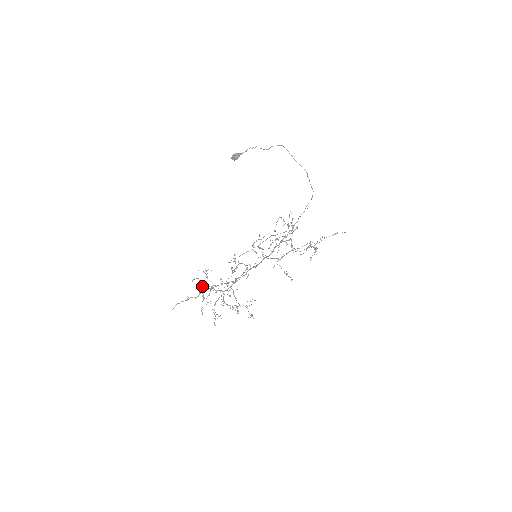
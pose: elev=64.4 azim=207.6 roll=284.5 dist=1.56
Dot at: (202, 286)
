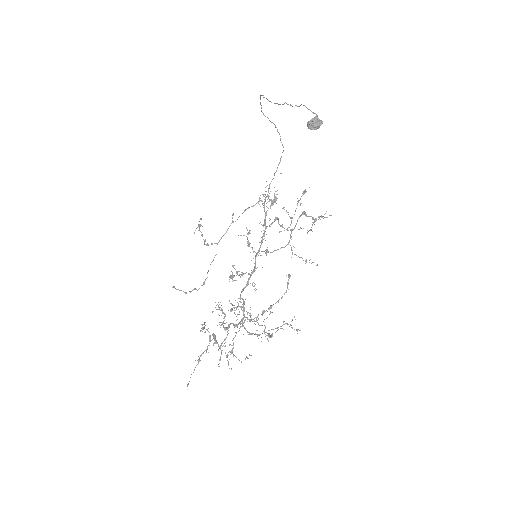
Dot at: (207, 330)
